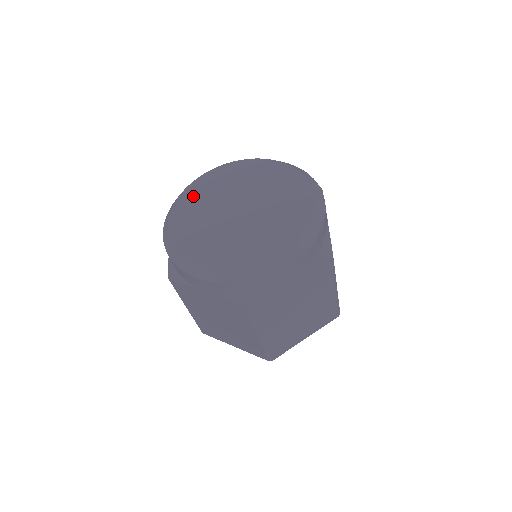
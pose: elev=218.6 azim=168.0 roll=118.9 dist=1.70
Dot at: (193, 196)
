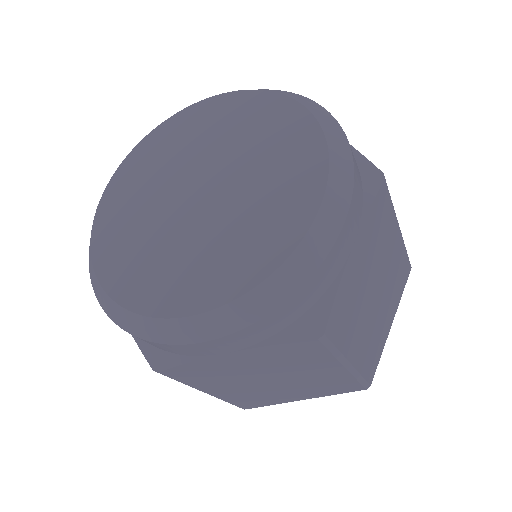
Dot at: (113, 221)
